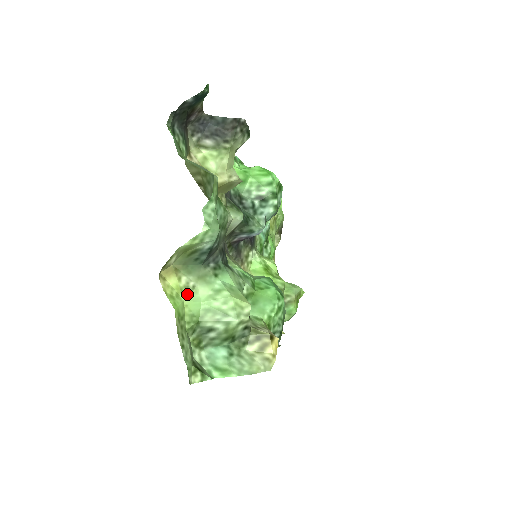
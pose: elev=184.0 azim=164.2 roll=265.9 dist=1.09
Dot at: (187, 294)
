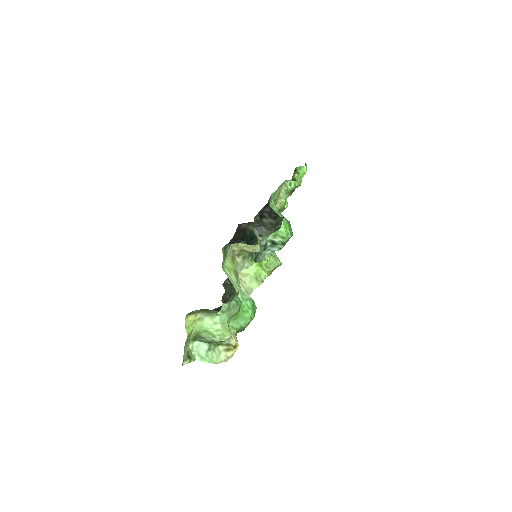
Dot at: (197, 322)
